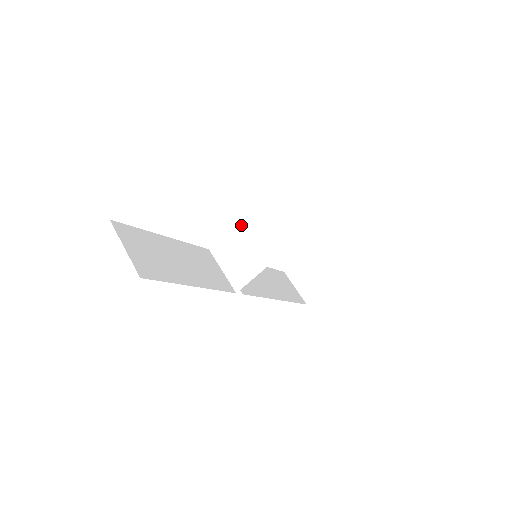
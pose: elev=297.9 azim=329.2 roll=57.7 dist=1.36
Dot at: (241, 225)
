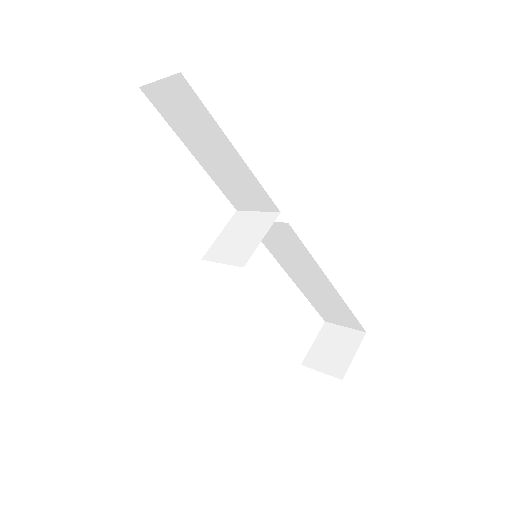
Dot at: (230, 223)
